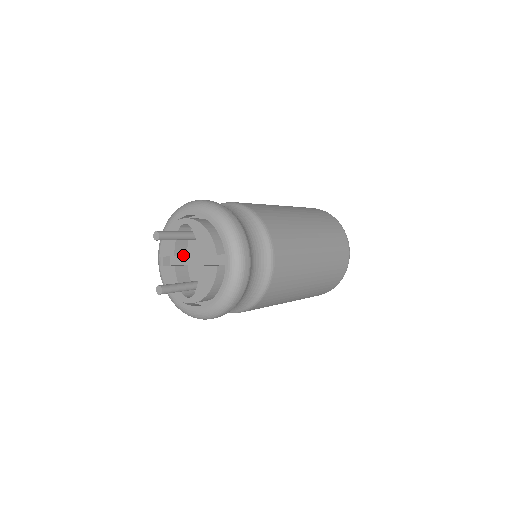
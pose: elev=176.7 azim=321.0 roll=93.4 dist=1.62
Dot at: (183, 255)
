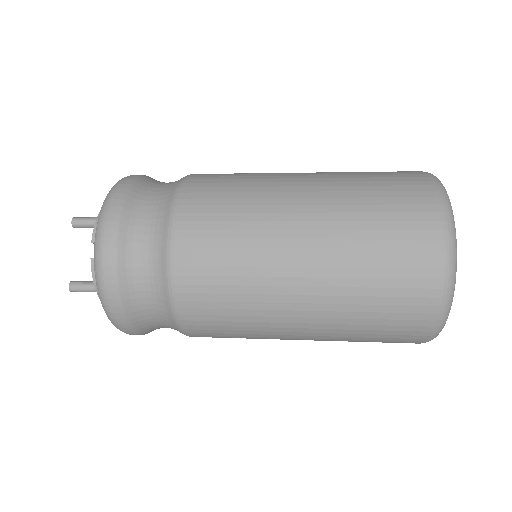
Dot at: occluded
